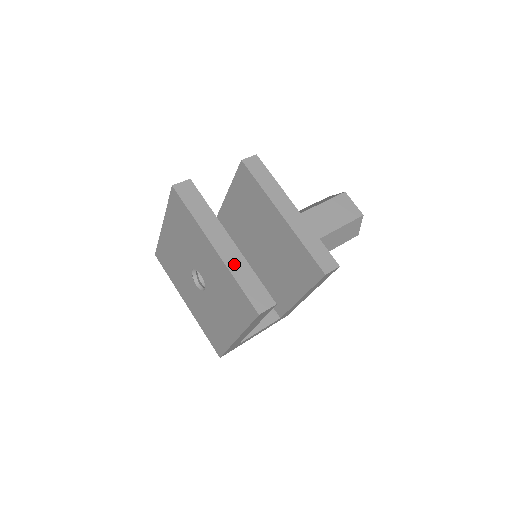
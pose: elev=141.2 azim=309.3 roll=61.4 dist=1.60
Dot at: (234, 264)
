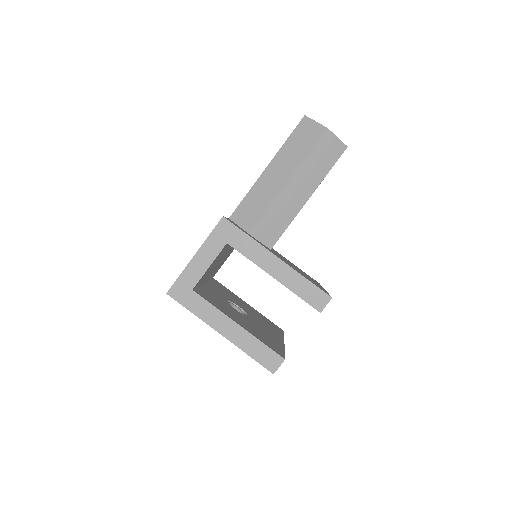
Dot at: occluded
